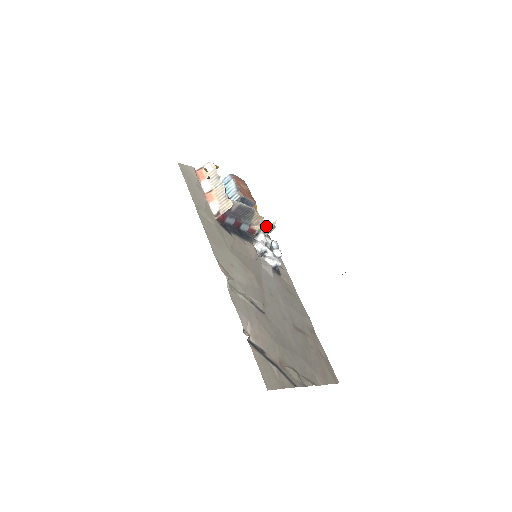
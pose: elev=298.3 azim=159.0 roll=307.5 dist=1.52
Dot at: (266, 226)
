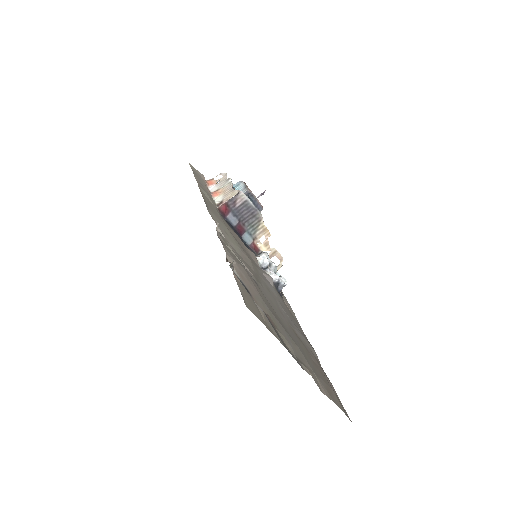
Dot at: (272, 250)
